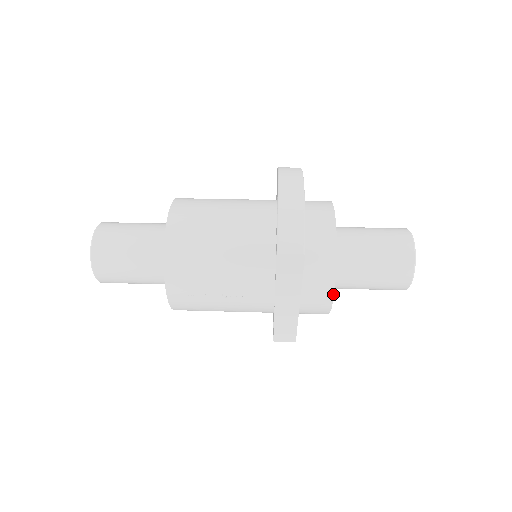
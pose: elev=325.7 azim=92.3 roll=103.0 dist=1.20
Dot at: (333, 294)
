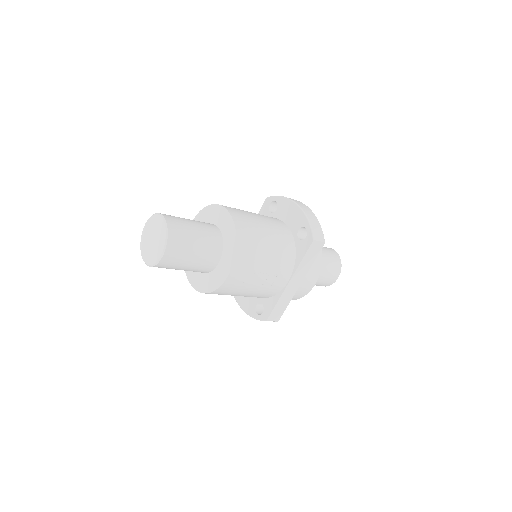
Dot at: (318, 277)
